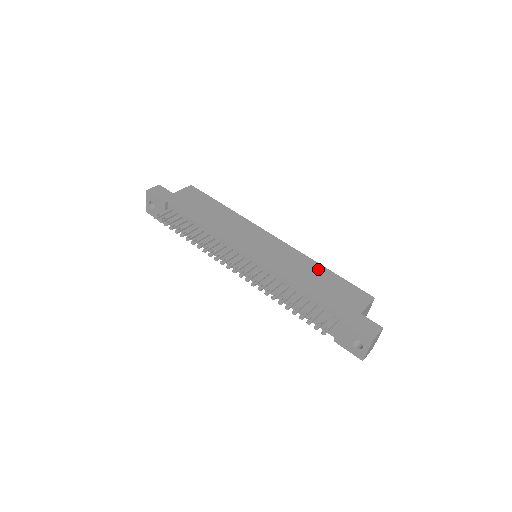
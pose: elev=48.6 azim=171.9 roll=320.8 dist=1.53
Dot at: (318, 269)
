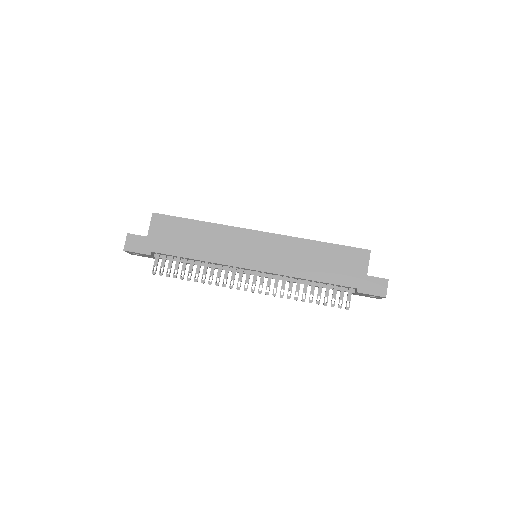
Dot at: (315, 248)
